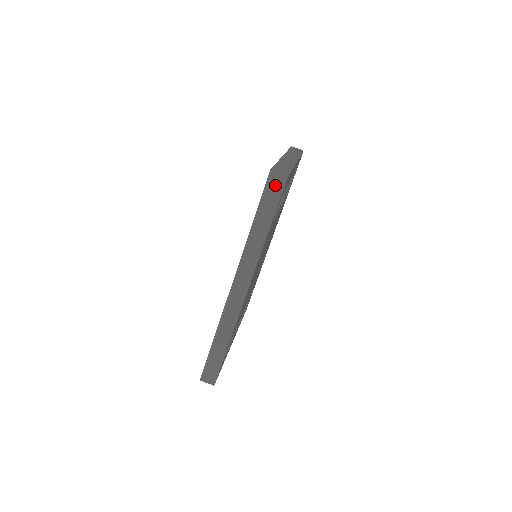
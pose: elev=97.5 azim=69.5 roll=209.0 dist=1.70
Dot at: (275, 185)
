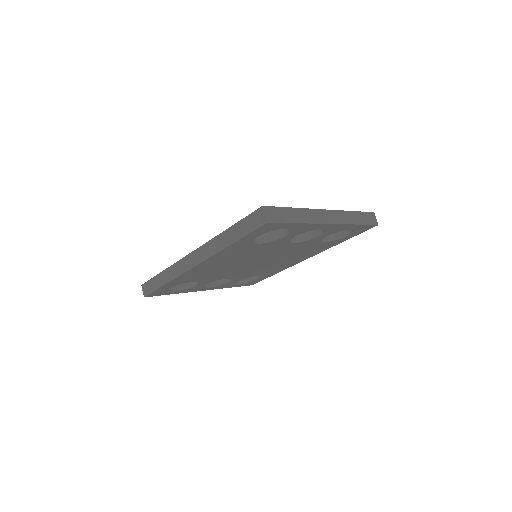
Dot at: (257, 219)
